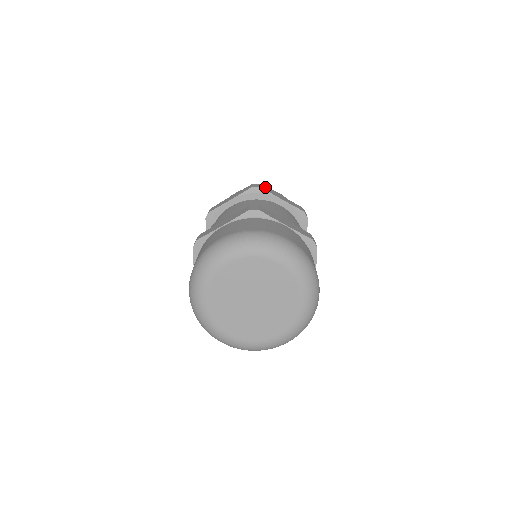
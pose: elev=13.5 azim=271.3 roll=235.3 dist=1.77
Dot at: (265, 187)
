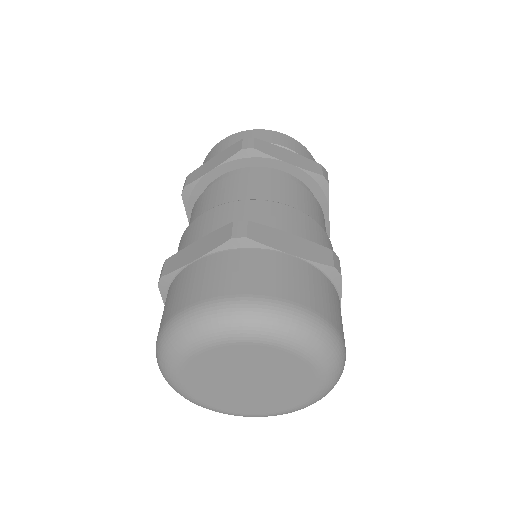
Dot at: (262, 142)
